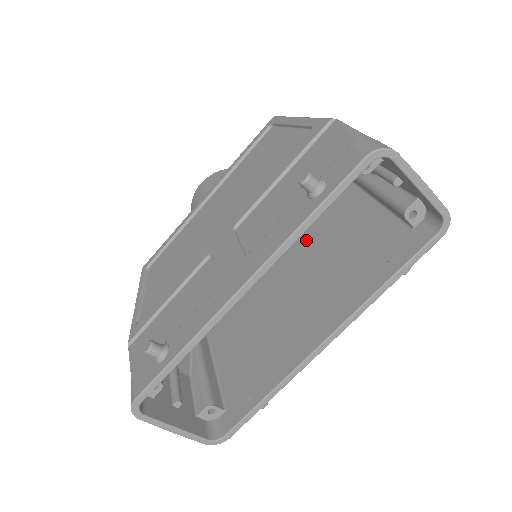
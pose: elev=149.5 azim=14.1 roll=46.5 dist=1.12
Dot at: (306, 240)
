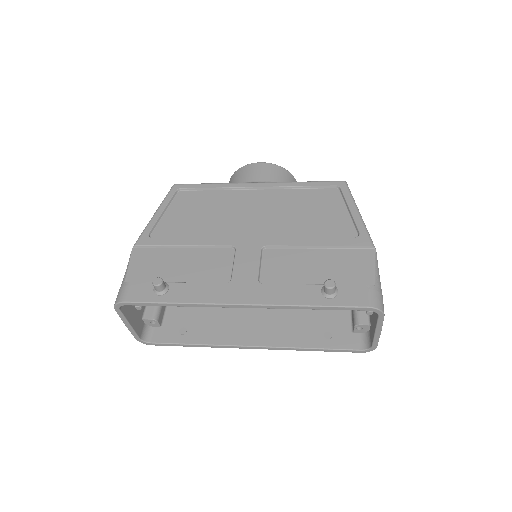
Dot at: occluded
